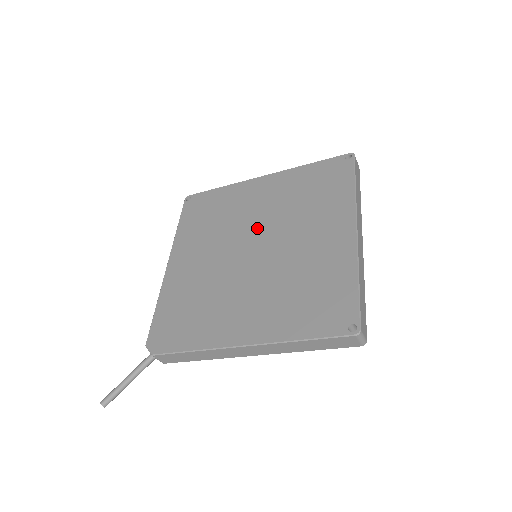
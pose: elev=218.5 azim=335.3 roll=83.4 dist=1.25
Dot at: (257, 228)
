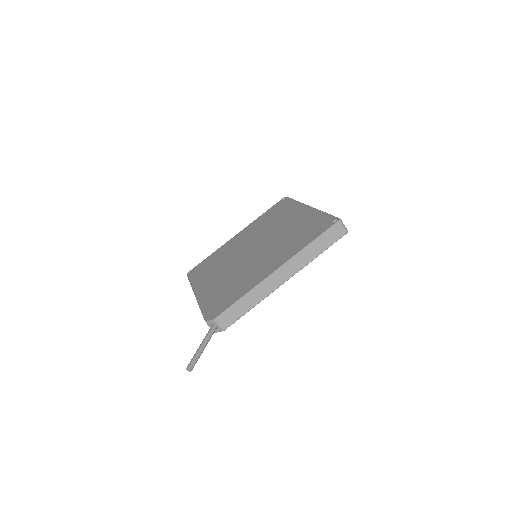
Dot at: (249, 245)
